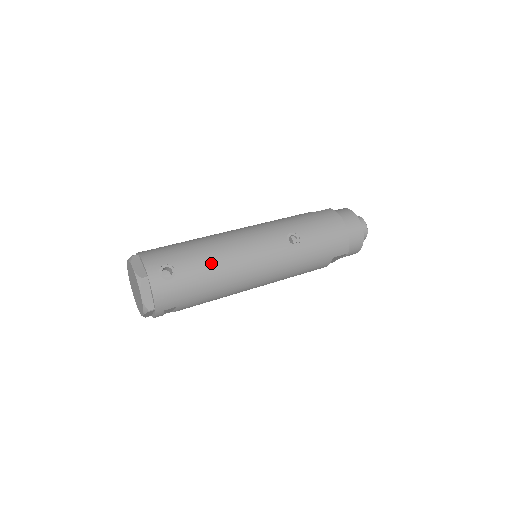
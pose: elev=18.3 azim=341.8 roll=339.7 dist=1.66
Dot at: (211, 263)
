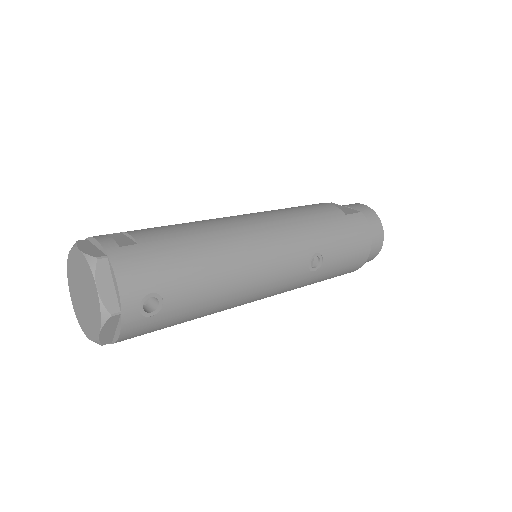
Dot at: (213, 292)
